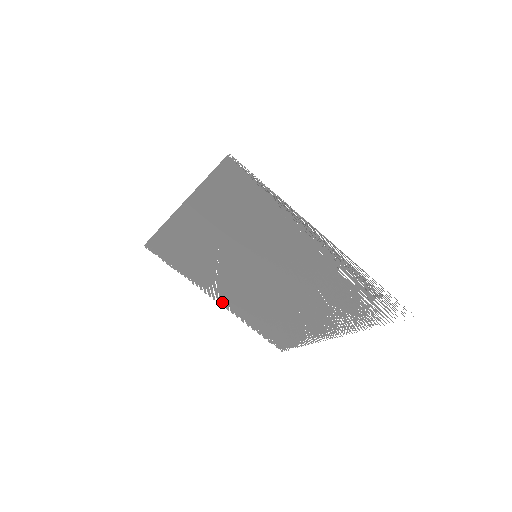
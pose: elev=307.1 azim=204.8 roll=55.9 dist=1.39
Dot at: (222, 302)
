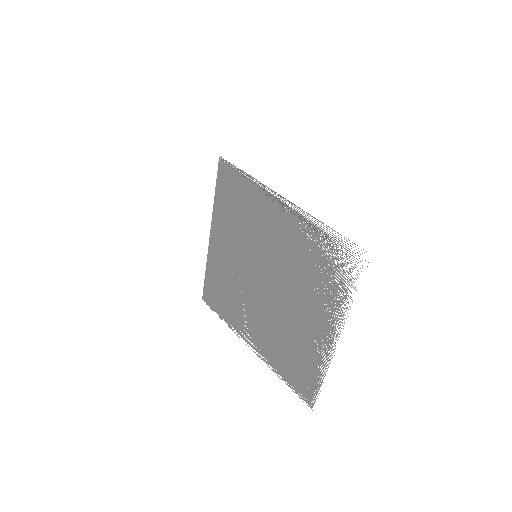
Dot at: (255, 347)
